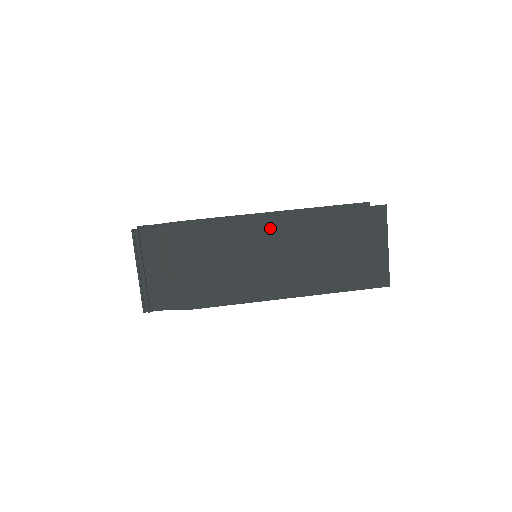
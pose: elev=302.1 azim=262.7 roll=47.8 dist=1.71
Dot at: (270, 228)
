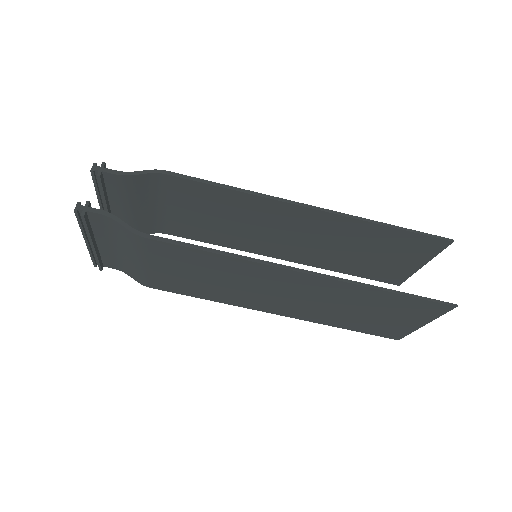
Dot at: (280, 275)
